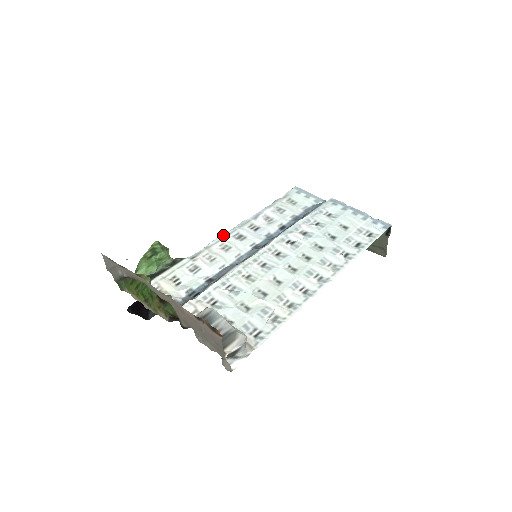
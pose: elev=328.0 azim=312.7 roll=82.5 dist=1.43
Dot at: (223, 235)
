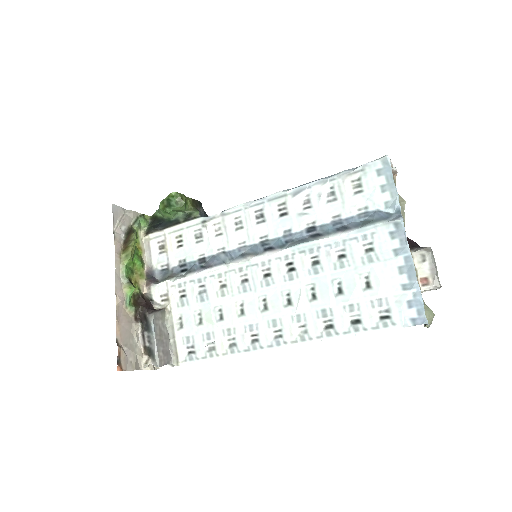
Dot at: (246, 204)
